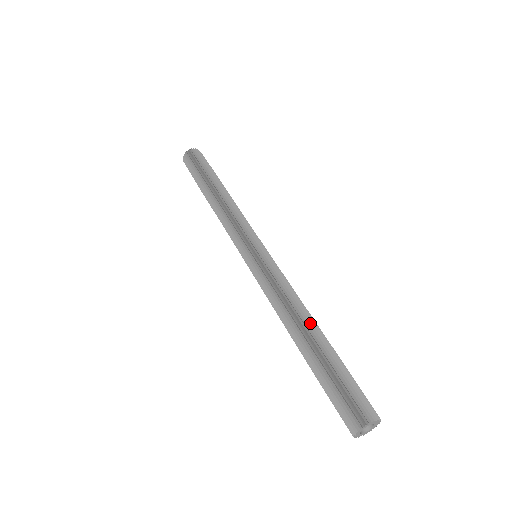
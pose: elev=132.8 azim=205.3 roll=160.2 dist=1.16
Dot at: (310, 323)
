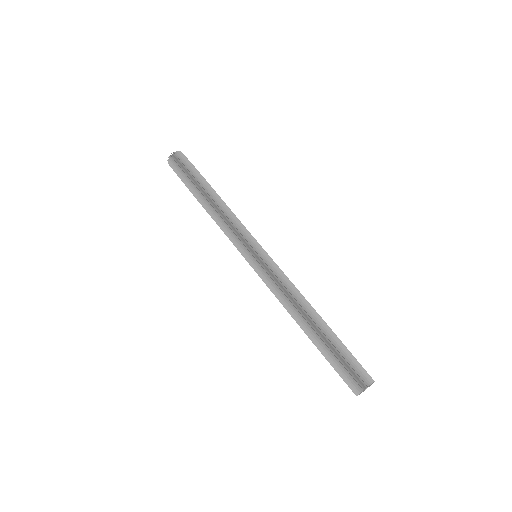
Dot at: (304, 319)
